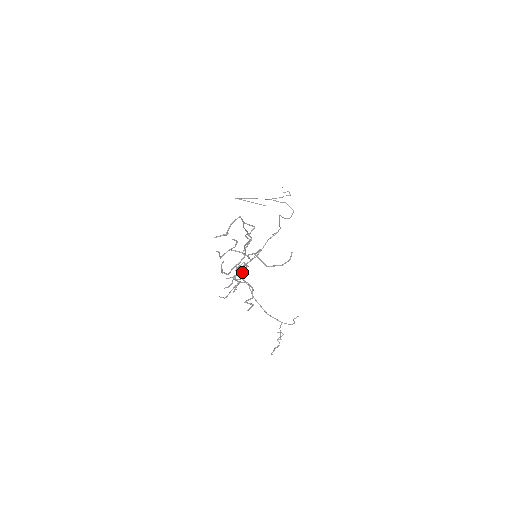
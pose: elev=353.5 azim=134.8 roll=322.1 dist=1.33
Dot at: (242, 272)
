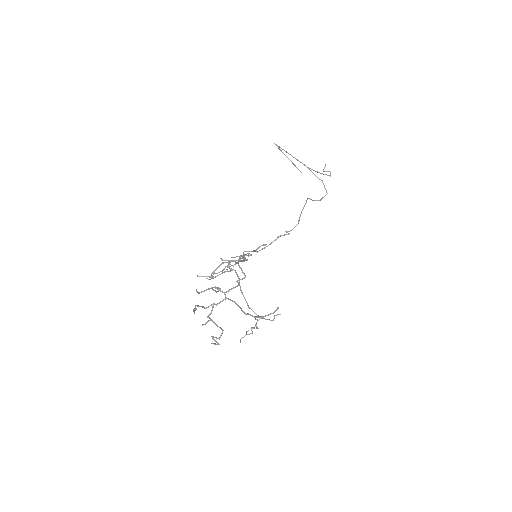
Dot at: (238, 260)
